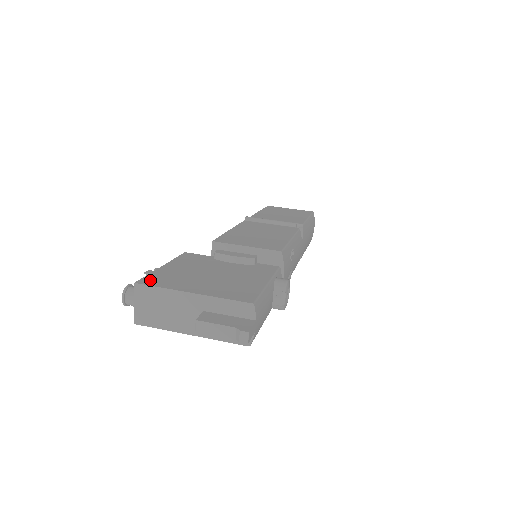
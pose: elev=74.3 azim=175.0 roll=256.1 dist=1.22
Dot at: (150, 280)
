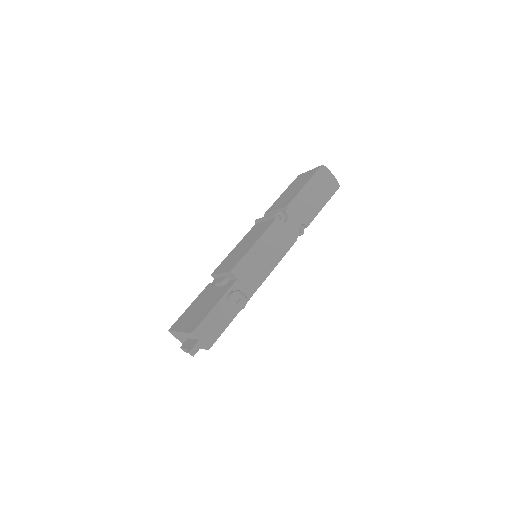
Dot at: (174, 325)
